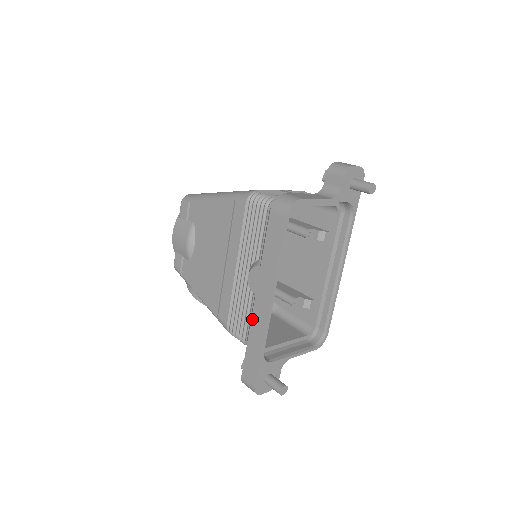
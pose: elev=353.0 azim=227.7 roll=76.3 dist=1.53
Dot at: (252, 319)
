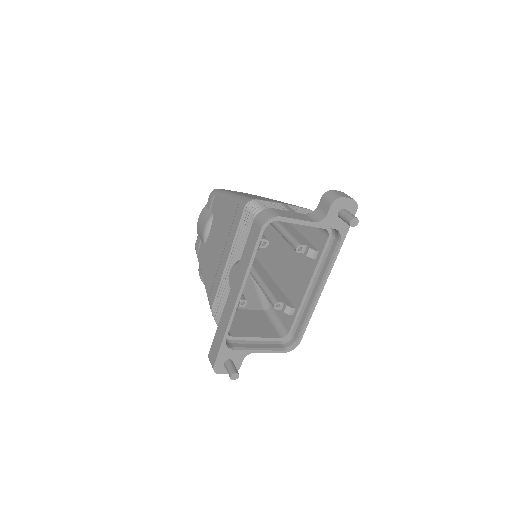
Dot at: (224, 308)
